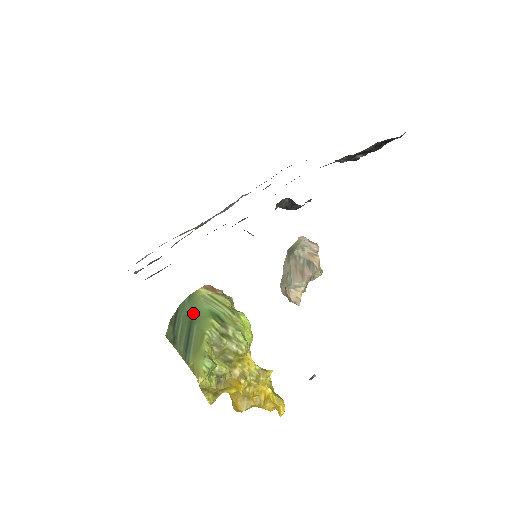
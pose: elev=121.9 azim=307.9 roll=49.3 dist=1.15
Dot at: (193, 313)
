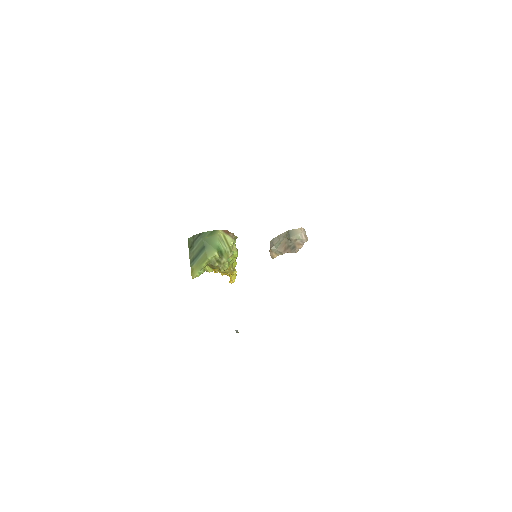
Dot at: (208, 242)
